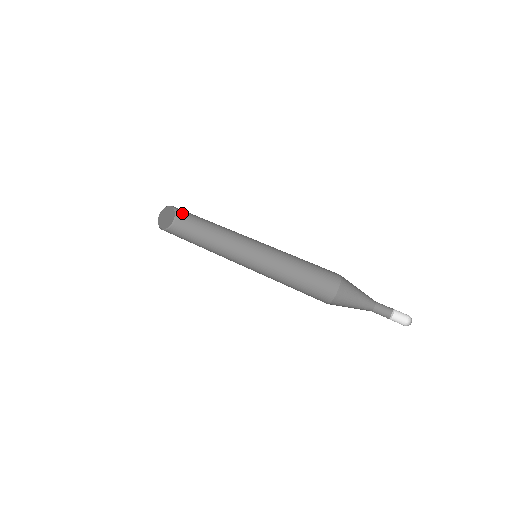
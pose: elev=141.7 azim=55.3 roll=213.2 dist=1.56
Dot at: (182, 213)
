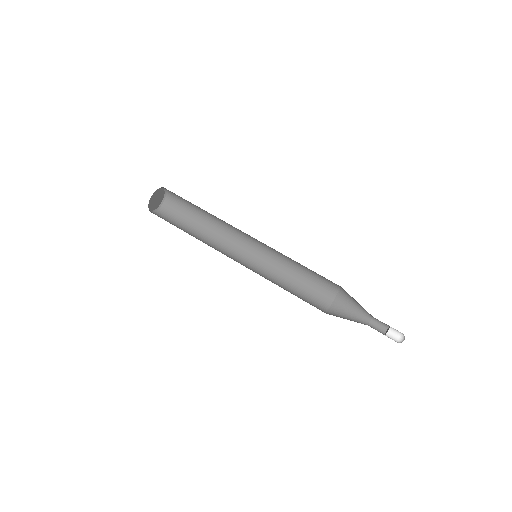
Dot at: (172, 202)
